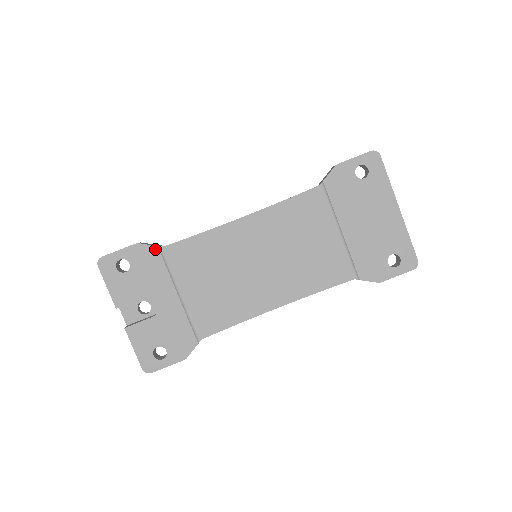
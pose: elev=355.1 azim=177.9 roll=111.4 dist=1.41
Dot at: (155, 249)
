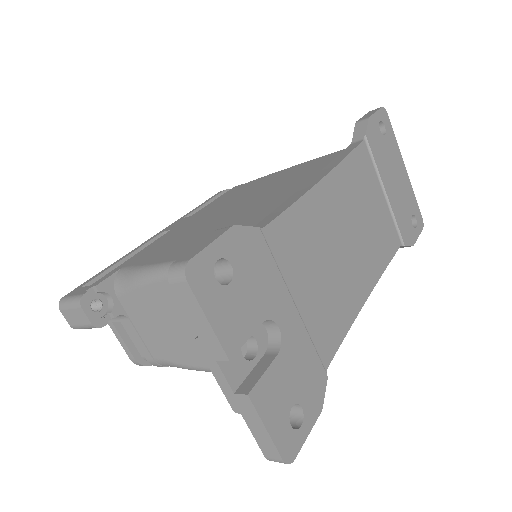
Dot at: (257, 233)
